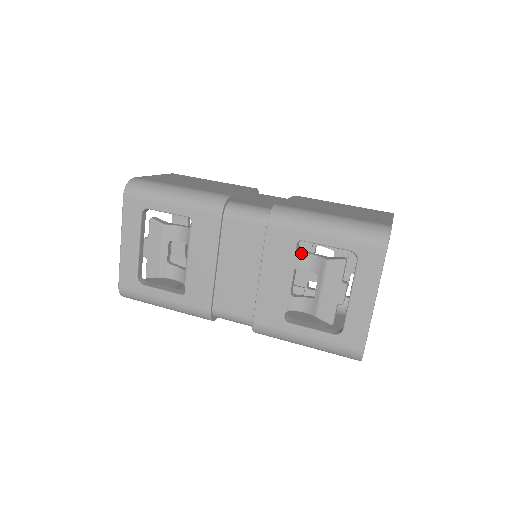
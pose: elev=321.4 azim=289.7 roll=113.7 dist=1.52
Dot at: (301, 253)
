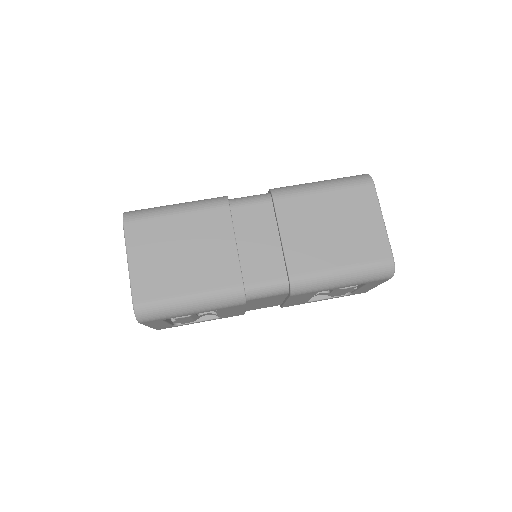
Dot at: occluded
